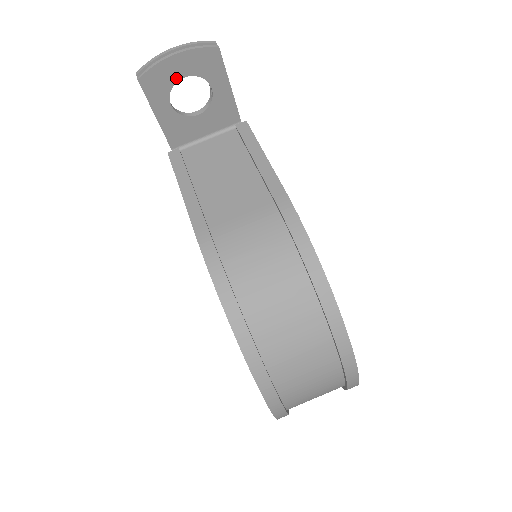
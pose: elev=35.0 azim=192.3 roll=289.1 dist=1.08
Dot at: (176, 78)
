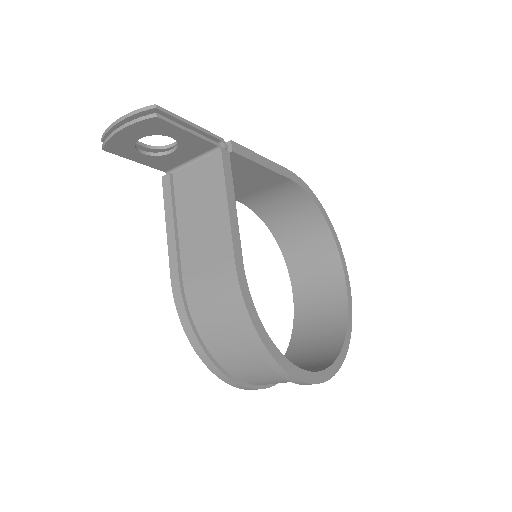
Dot at: (133, 141)
